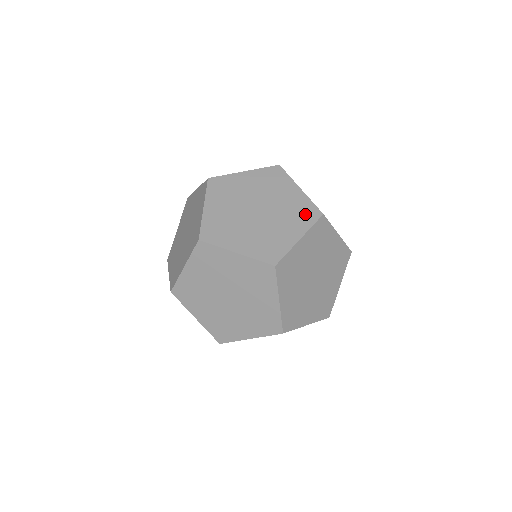
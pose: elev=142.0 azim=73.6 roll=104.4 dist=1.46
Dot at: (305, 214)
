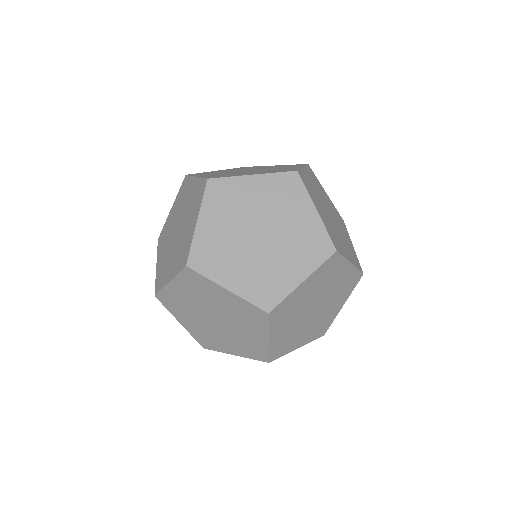
Dot at: (315, 248)
